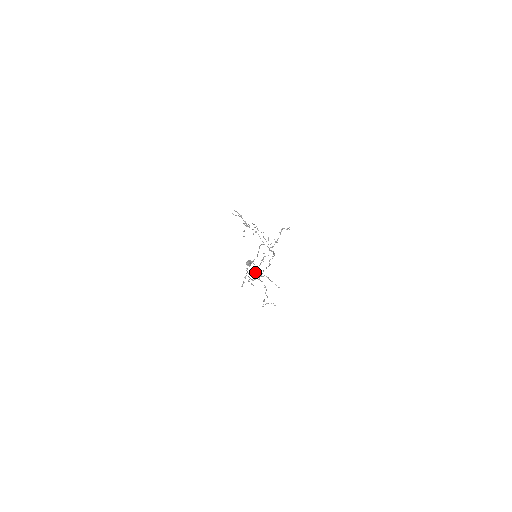
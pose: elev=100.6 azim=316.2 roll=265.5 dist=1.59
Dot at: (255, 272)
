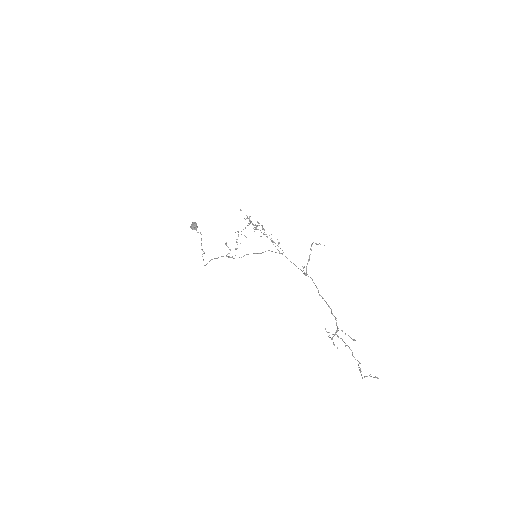
Dot at: (232, 257)
